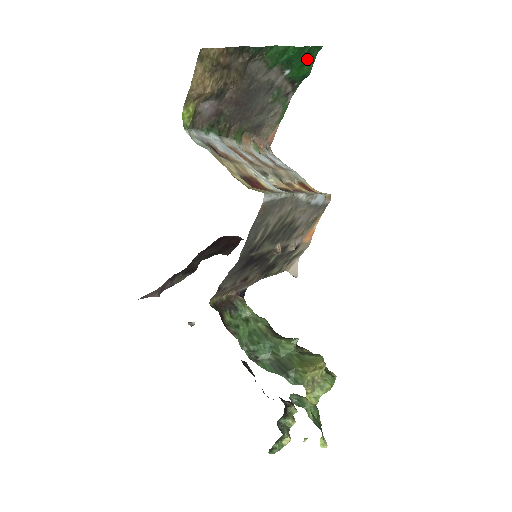
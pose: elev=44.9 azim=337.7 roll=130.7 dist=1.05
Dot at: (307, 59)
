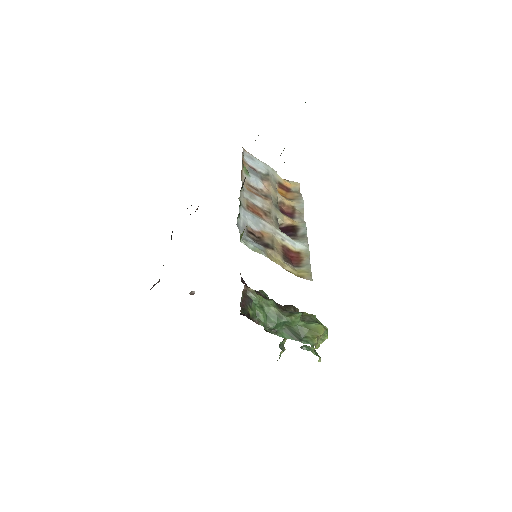
Dot at: occluded
